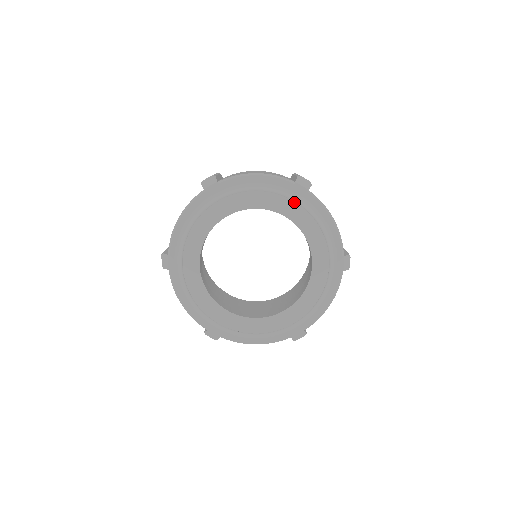
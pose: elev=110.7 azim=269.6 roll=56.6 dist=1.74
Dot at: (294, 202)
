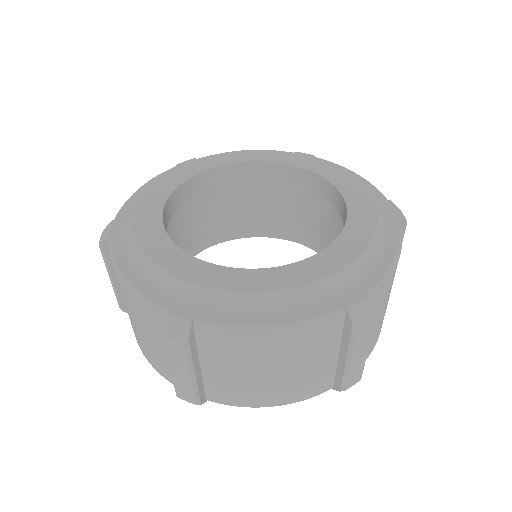
Dot at: (297, 154)
